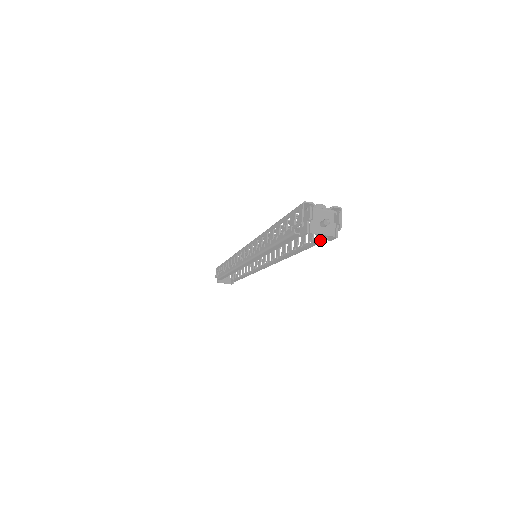
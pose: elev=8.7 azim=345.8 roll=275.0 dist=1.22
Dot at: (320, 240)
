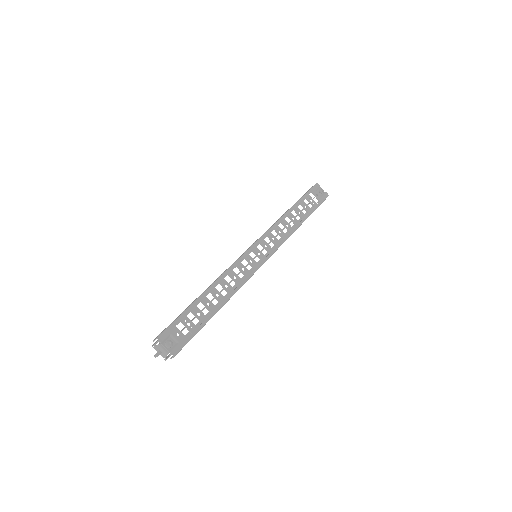
Dot at: occluded
